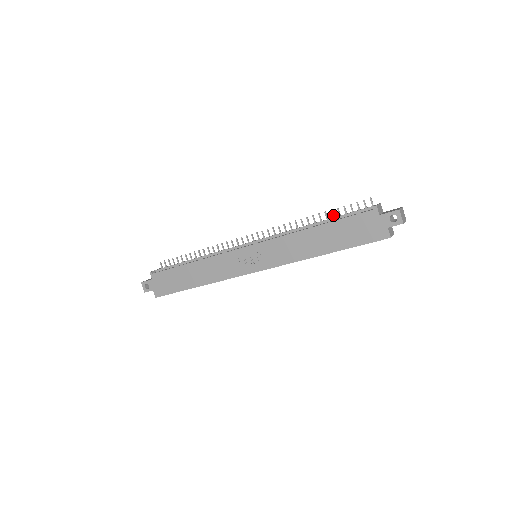
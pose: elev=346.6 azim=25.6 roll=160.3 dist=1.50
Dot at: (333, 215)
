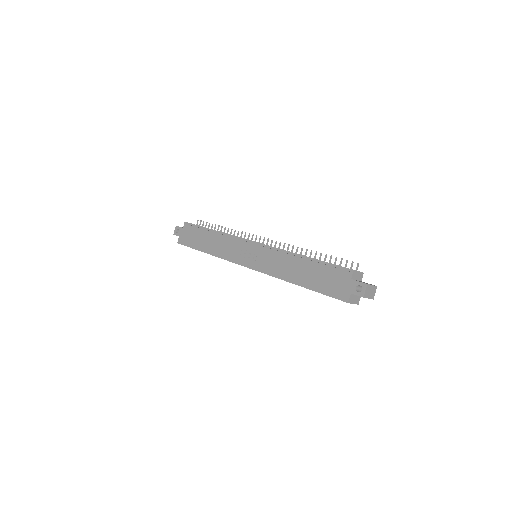
Dot at: (325, 259)
